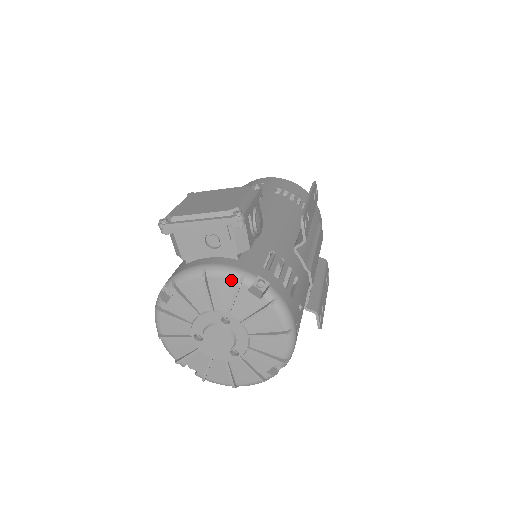
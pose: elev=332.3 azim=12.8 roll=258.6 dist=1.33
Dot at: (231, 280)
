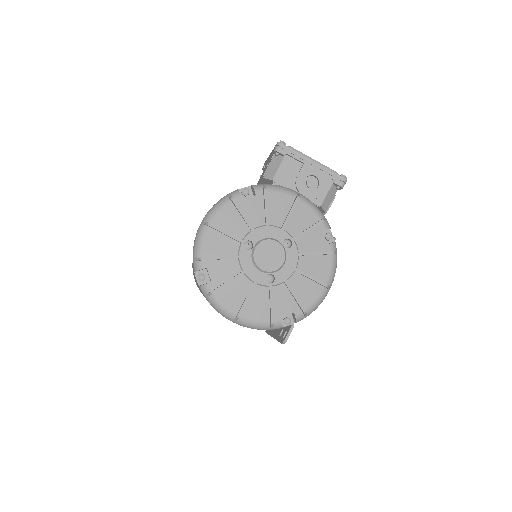
Dot at: (316, 214)
